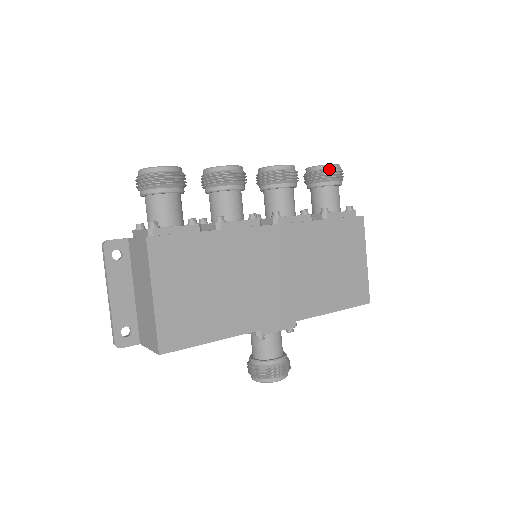
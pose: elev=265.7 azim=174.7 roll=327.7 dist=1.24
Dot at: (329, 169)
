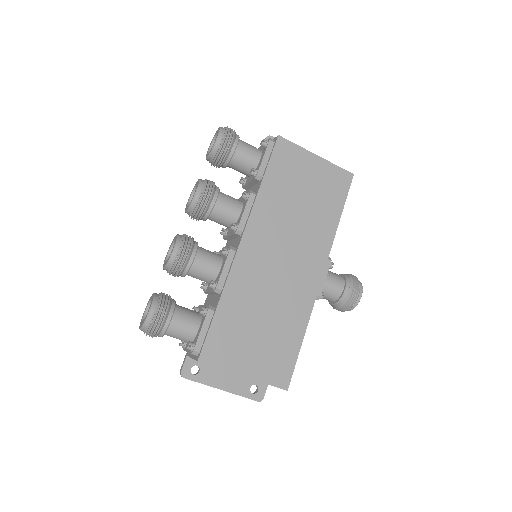
Dot at: (219, 146)
